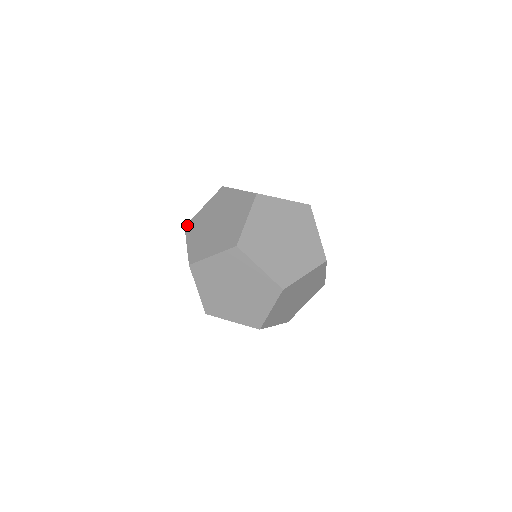
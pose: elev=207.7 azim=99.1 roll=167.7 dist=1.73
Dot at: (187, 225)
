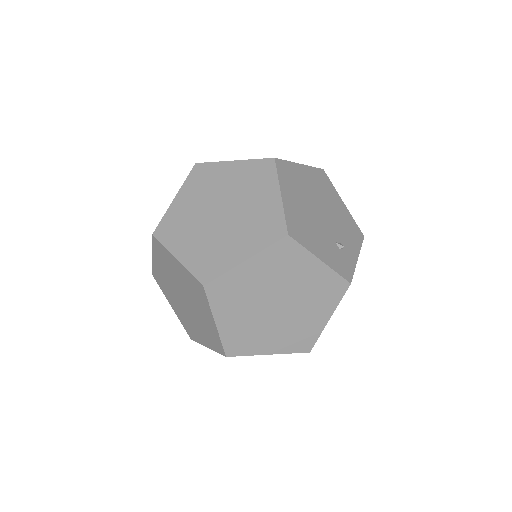
Dot at: occluded
